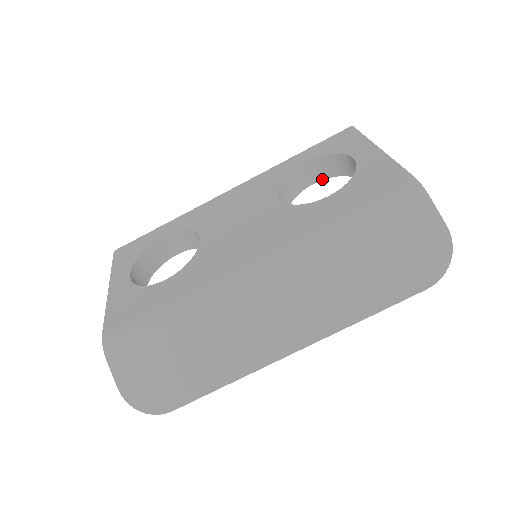
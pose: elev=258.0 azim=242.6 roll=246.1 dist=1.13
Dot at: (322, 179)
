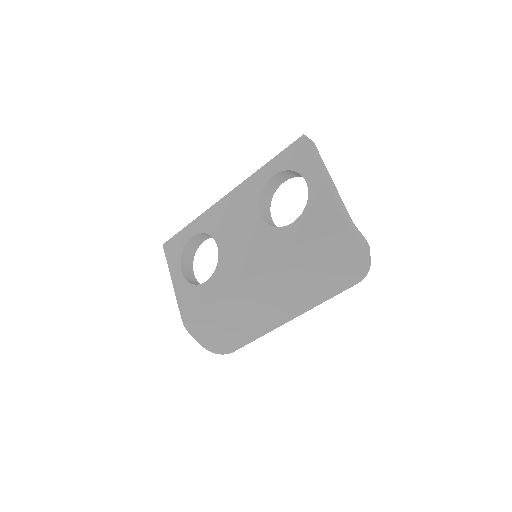
Dot at: (289, 178)
